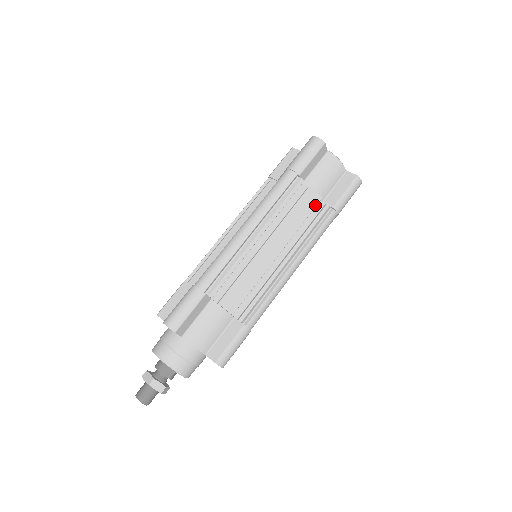
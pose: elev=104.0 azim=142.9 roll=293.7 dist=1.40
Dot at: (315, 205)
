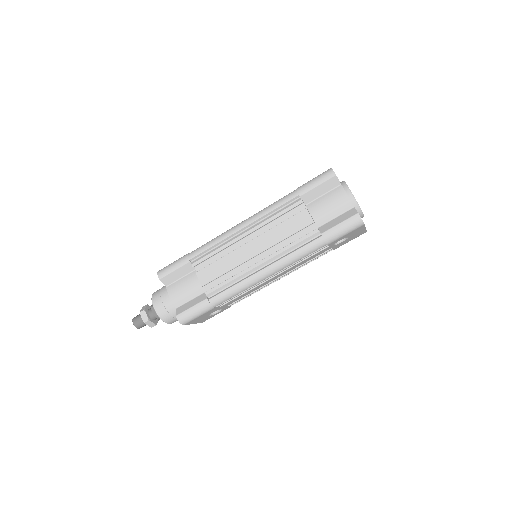
Dot at: (305, 226)
